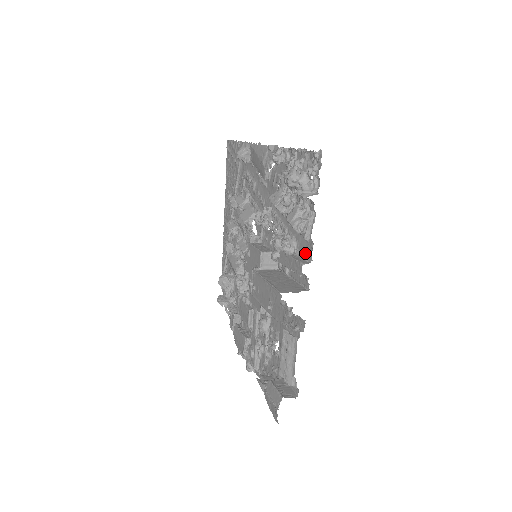
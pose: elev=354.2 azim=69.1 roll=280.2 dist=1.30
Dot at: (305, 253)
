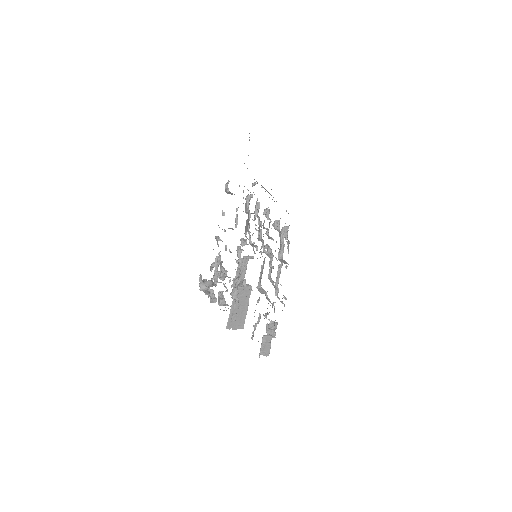
Dot at: (236, 311)
